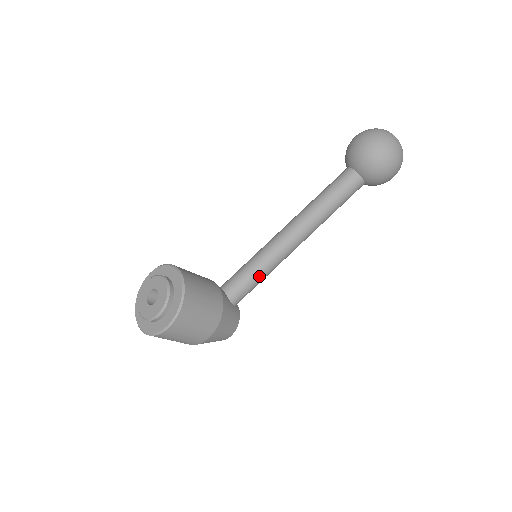
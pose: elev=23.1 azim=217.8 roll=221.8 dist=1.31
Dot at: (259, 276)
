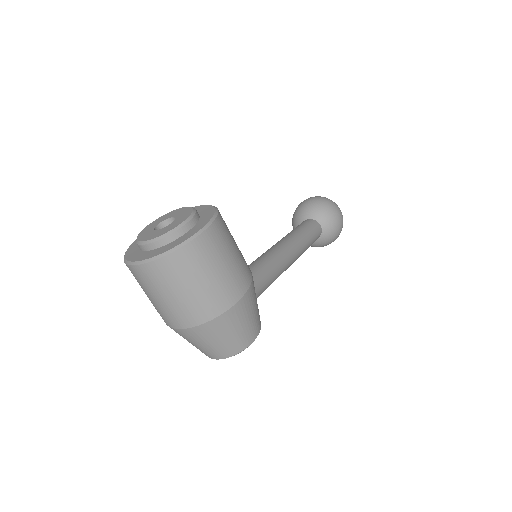
Dot at: (267, 272)
